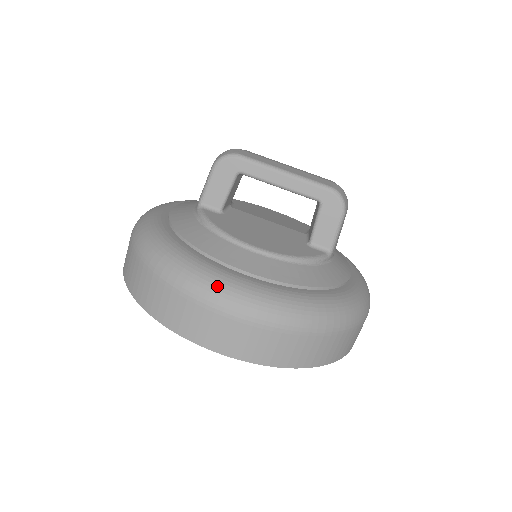
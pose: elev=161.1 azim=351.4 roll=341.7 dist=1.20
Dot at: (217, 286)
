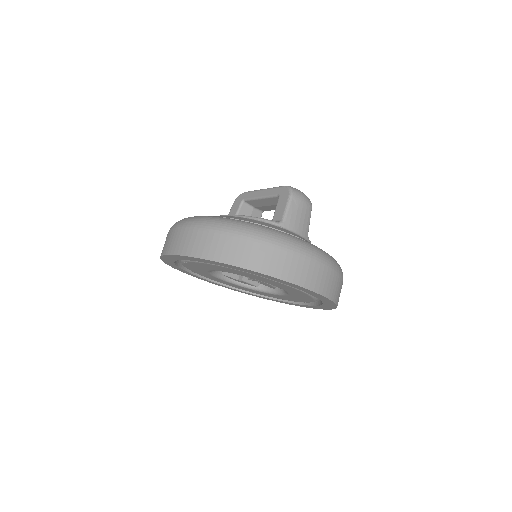
Dot at: (183, 219)
